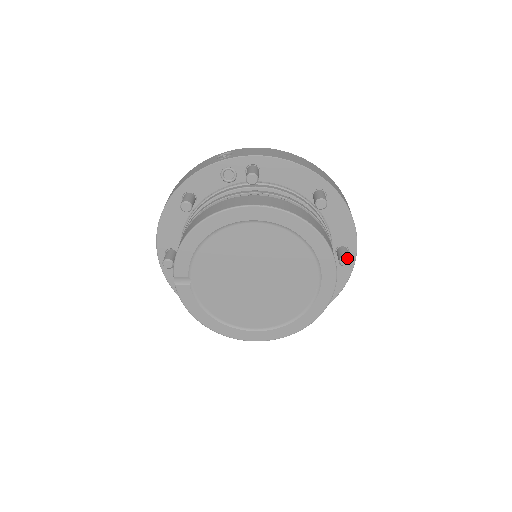
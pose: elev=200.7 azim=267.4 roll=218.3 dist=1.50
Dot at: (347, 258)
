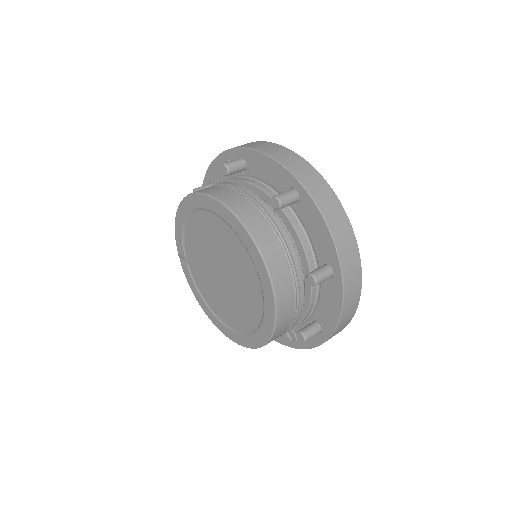
Dot at: (312, 276)
